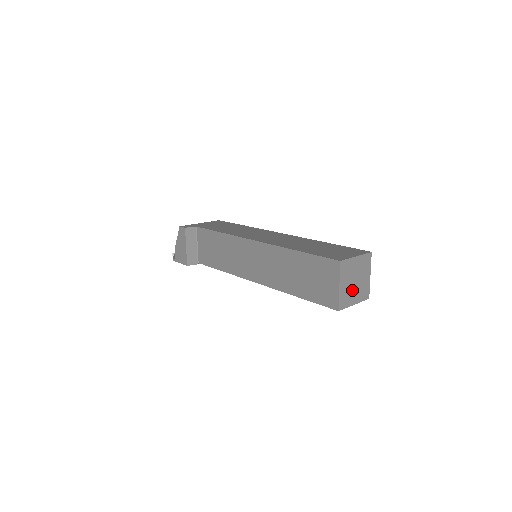
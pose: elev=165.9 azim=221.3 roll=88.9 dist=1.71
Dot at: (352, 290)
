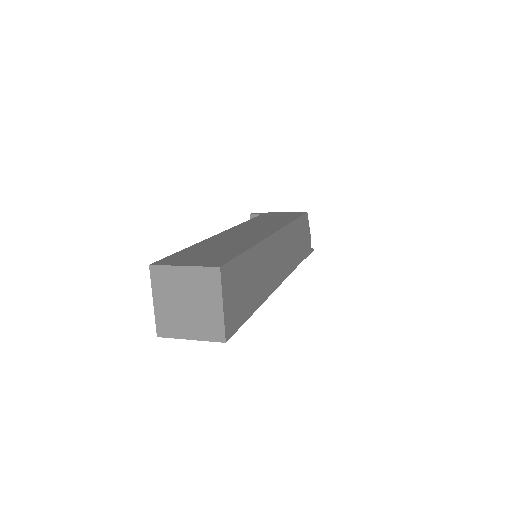
Dot at: (182, 315)
